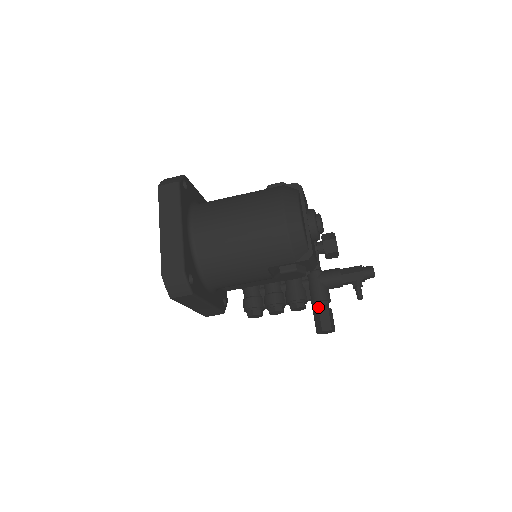
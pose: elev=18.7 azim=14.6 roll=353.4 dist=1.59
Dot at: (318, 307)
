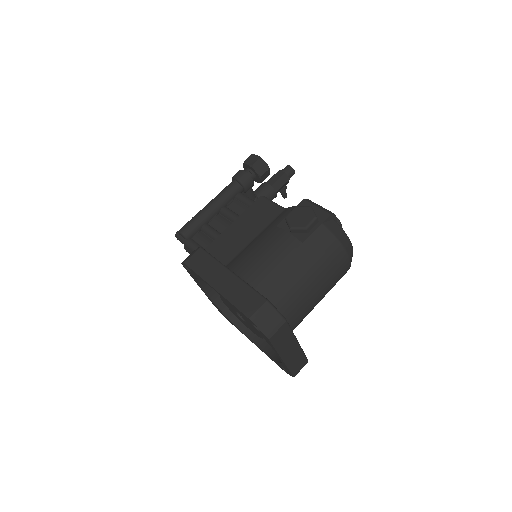
Dot at: occluded
